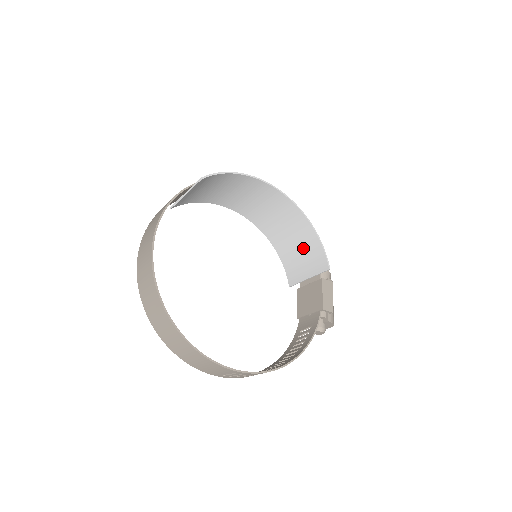
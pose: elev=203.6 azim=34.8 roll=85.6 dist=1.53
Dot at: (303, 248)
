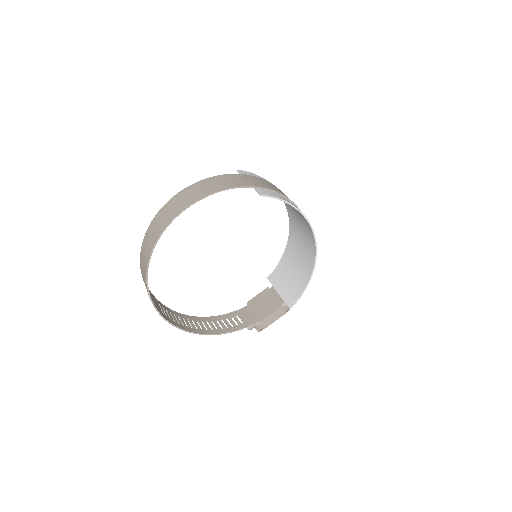
Dot at: (295, 275)
